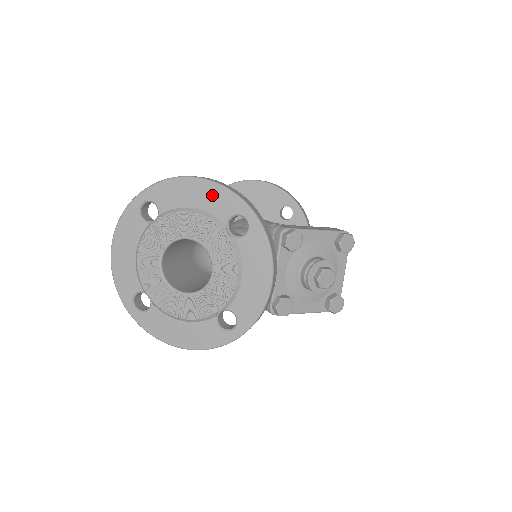
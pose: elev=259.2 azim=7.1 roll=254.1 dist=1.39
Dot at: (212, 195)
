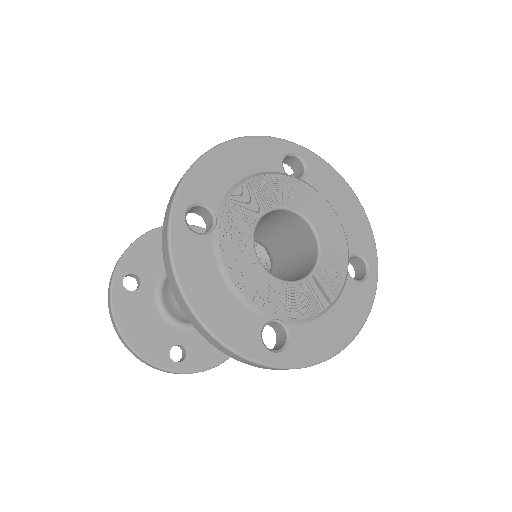
Dot at: (250, 151)
